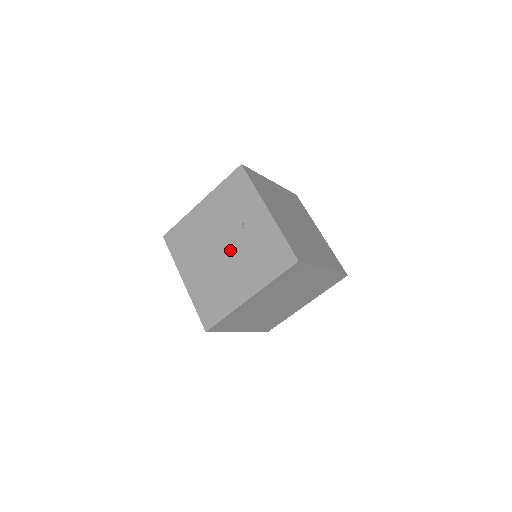
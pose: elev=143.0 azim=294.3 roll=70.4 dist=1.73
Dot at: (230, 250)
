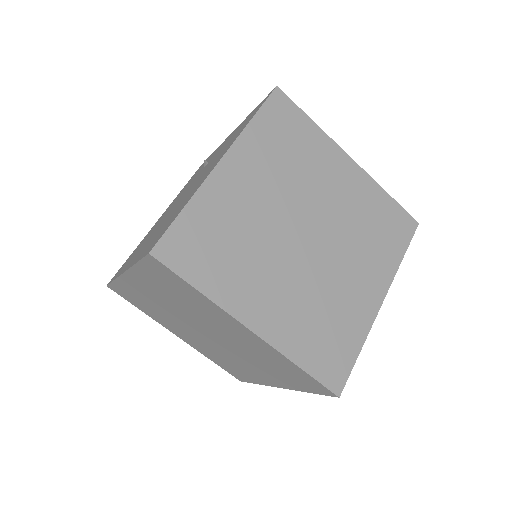
Dot at: (191, 186)
